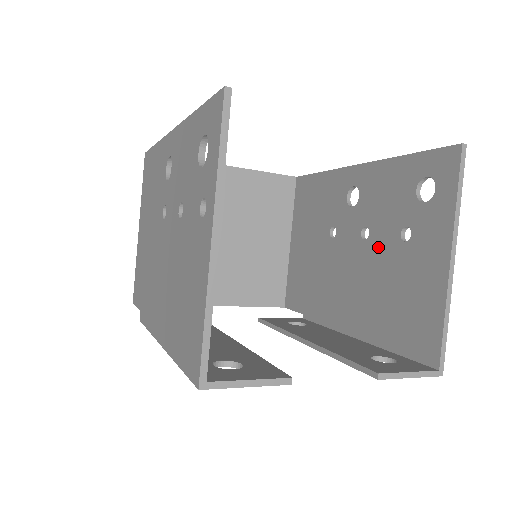
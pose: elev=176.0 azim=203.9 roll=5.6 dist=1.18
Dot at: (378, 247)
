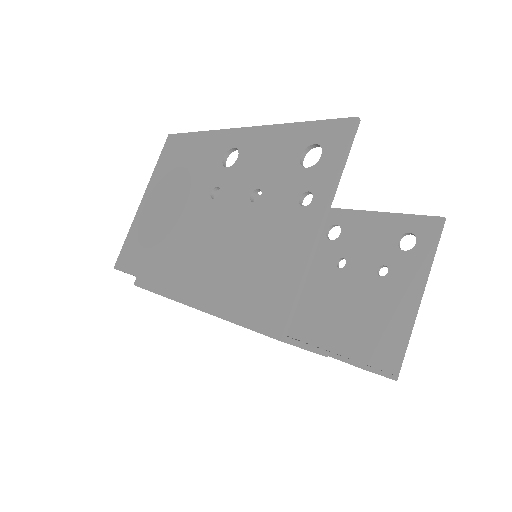
Dot at: (353, 276)
